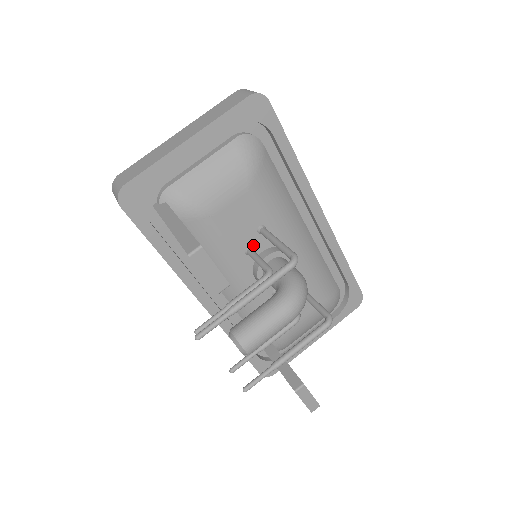
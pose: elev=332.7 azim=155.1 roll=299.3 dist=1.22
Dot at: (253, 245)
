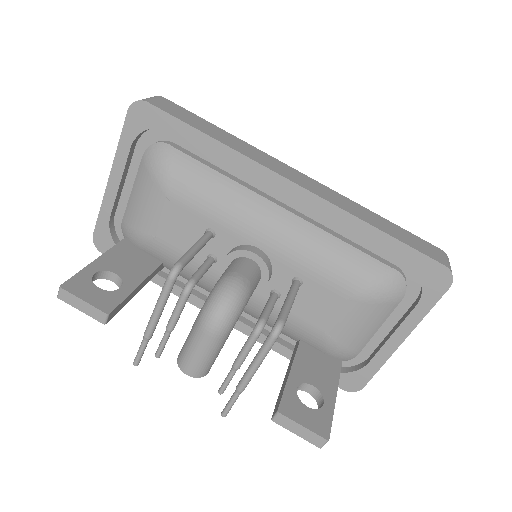
Dot at: (213, 252)
